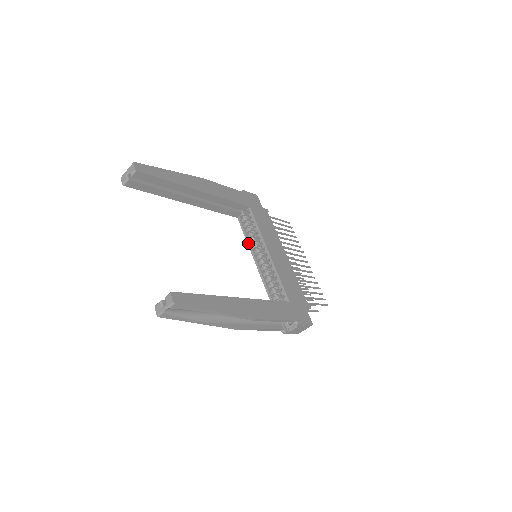
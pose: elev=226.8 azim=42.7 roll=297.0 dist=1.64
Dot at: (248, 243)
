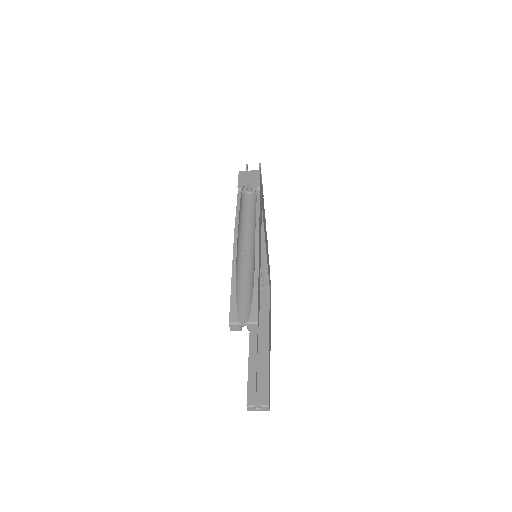
Dot at: occluded
